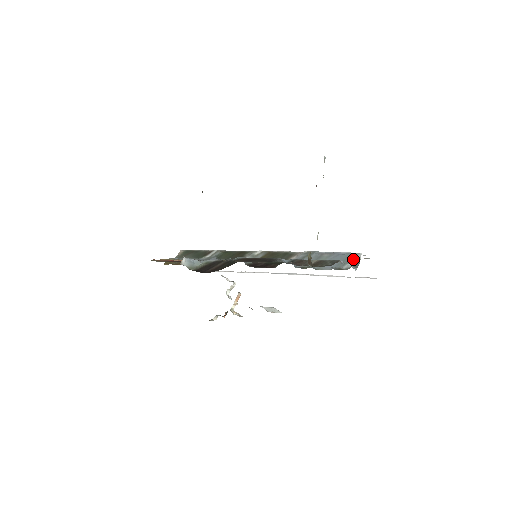
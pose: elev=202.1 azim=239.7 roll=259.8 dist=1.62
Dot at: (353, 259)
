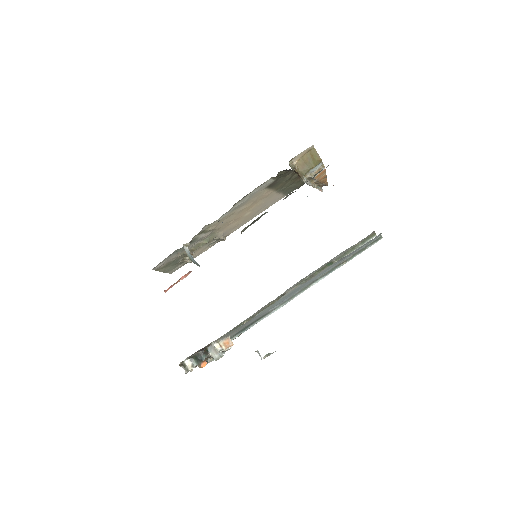
Dot at: occluded
